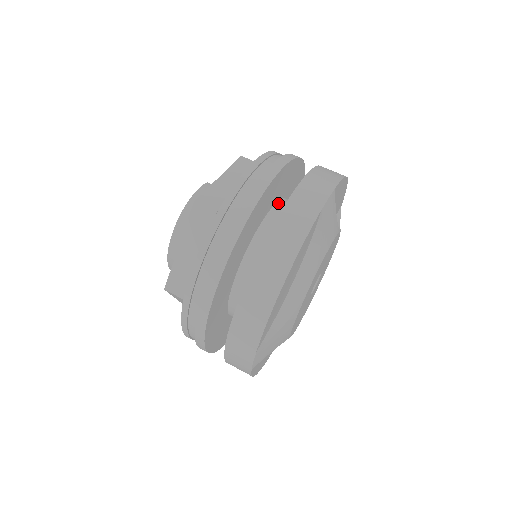
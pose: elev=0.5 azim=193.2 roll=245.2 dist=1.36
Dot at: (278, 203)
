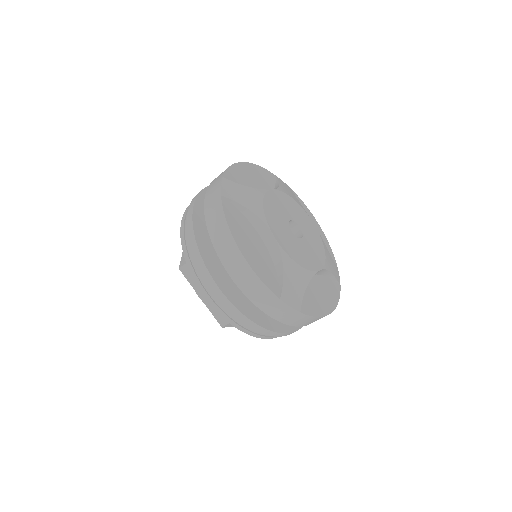
Dot at: occluded
